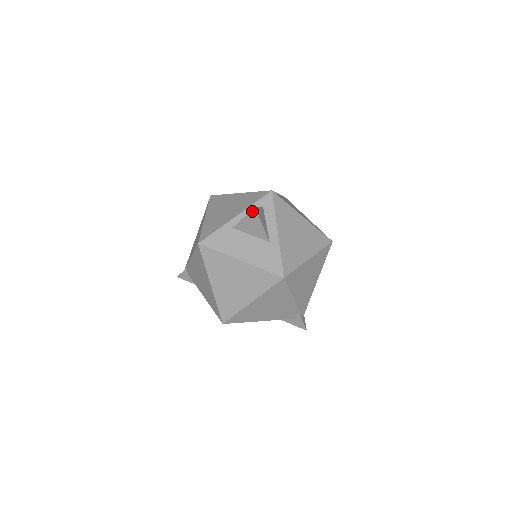
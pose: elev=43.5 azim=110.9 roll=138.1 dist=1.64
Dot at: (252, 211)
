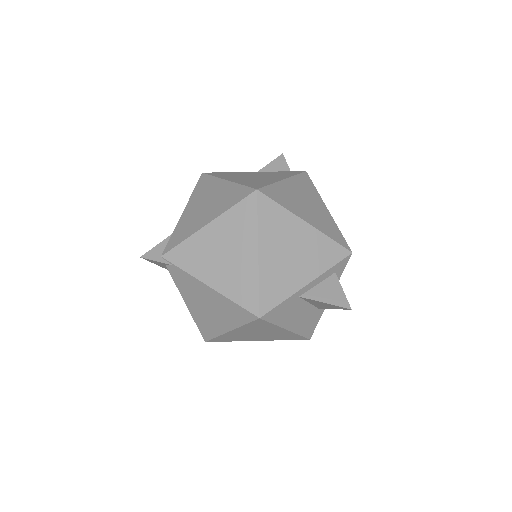
Dot at: (344, 308)
